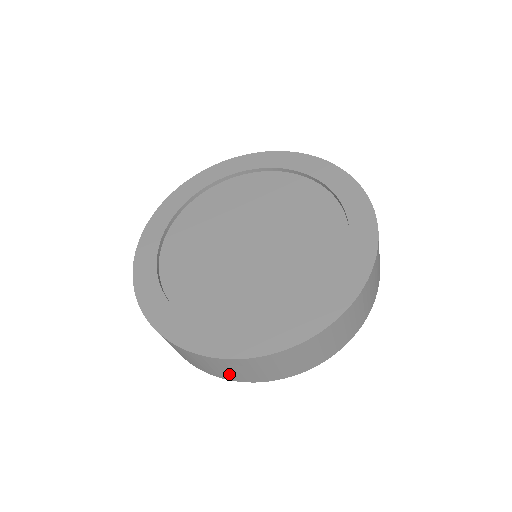
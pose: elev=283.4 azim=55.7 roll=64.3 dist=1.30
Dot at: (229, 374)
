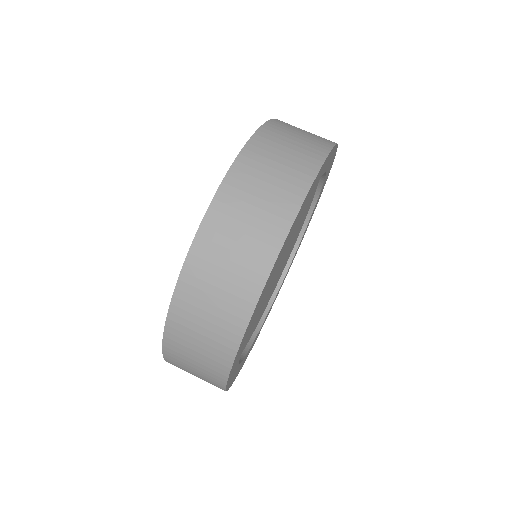
Dot at: (252, 247)
